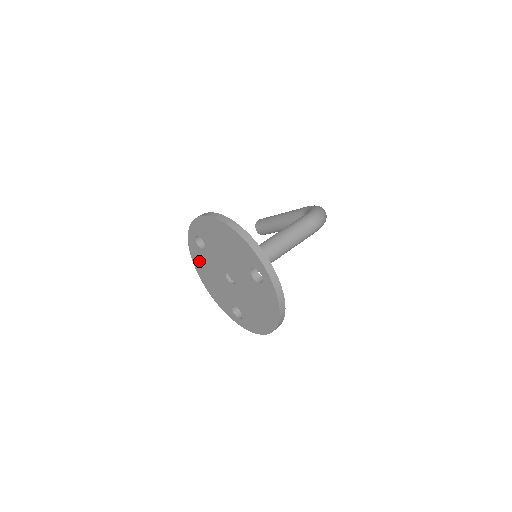
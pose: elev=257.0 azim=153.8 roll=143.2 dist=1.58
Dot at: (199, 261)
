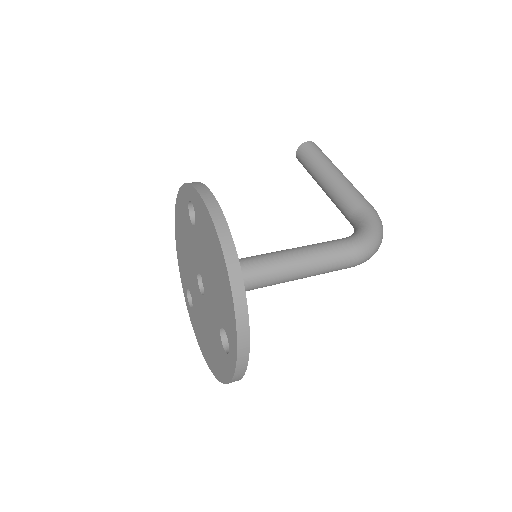
Dot at: (182, 215)
